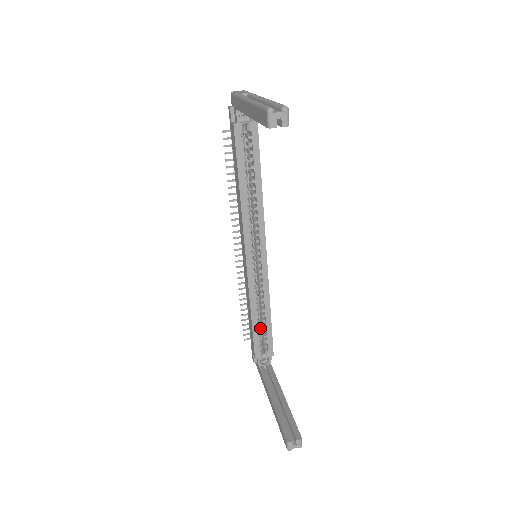
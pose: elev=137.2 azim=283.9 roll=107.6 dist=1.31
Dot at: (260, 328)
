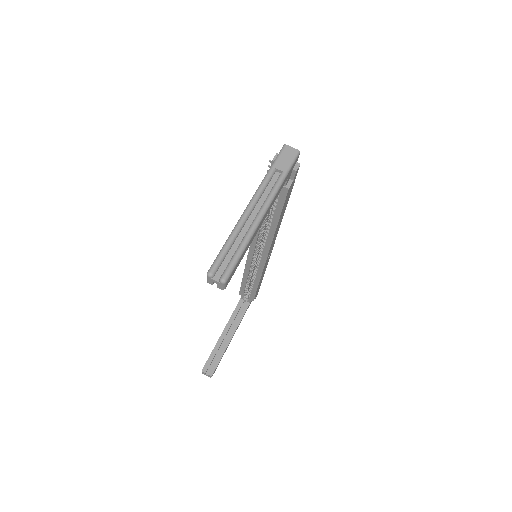
Dot at: occluded
